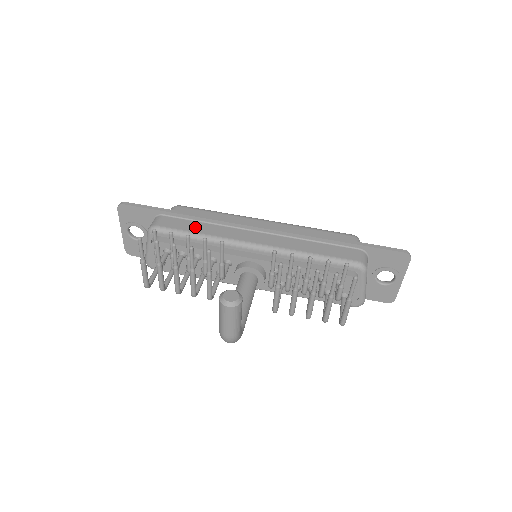
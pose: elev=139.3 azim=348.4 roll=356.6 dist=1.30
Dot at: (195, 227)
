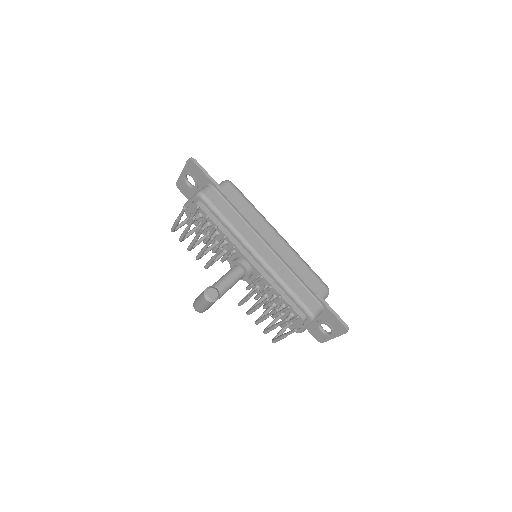
Dot at: (229, 213)
